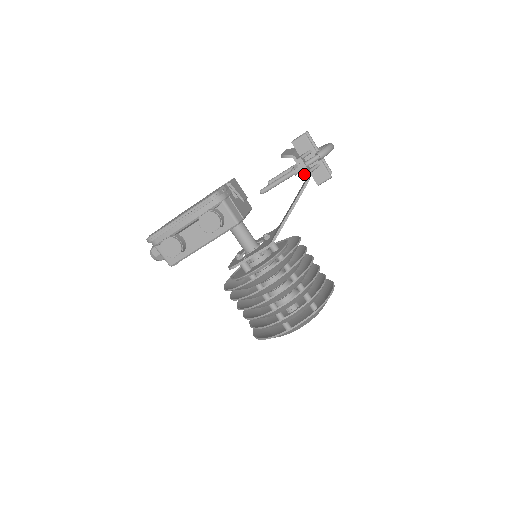
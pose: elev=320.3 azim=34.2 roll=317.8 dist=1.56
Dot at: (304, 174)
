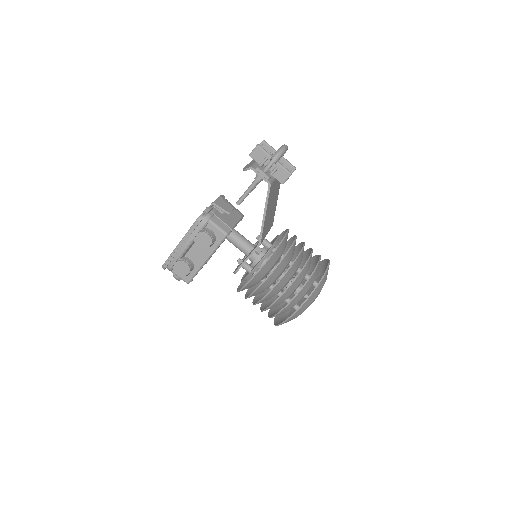
Dot at: (265, 180)
